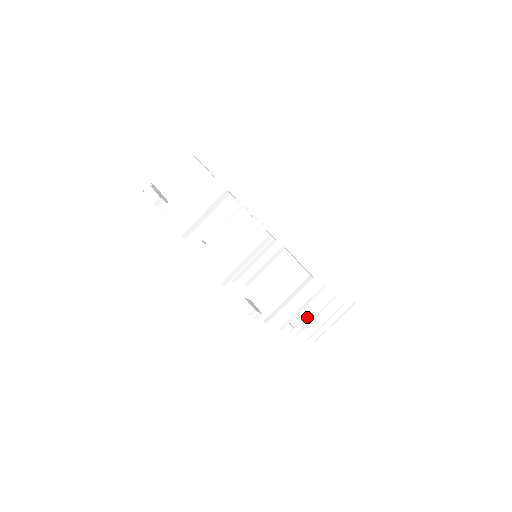
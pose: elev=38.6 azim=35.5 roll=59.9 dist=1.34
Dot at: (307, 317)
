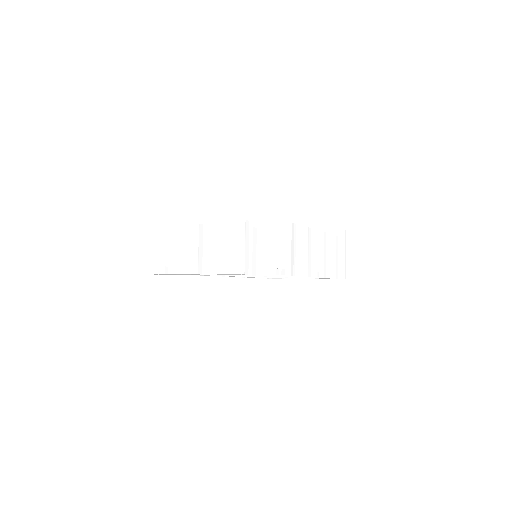
Dot at: (320, 260)
